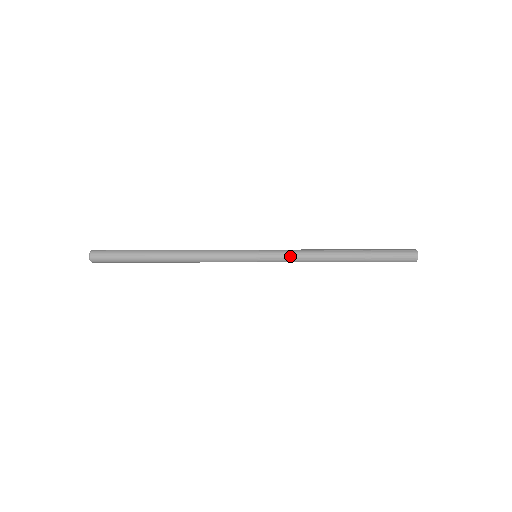
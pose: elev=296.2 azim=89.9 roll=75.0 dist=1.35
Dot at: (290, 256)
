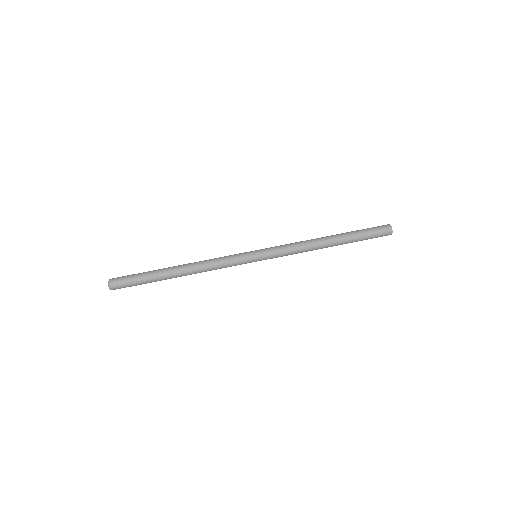
Dot at: (286, 253)
